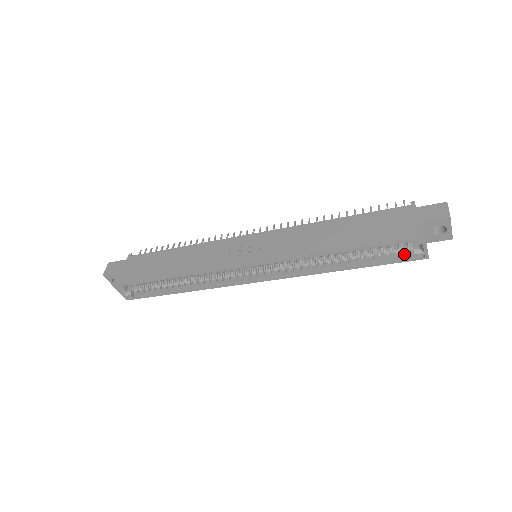
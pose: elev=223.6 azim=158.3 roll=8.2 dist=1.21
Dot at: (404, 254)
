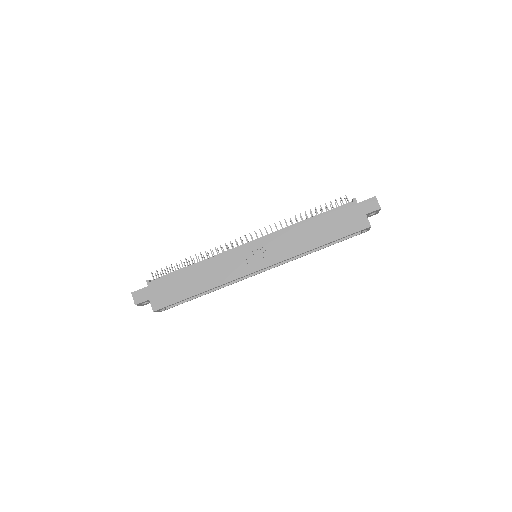
Dot at: occluded
